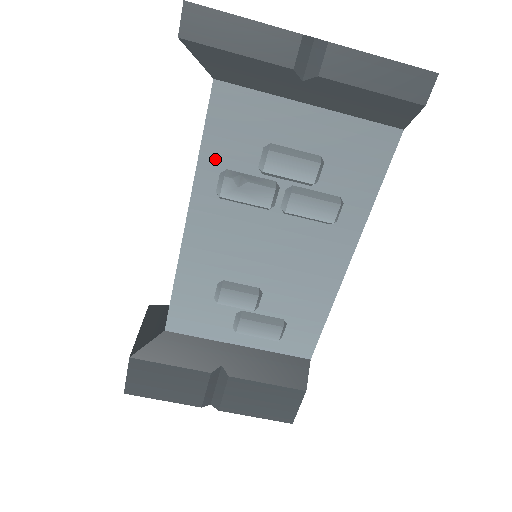
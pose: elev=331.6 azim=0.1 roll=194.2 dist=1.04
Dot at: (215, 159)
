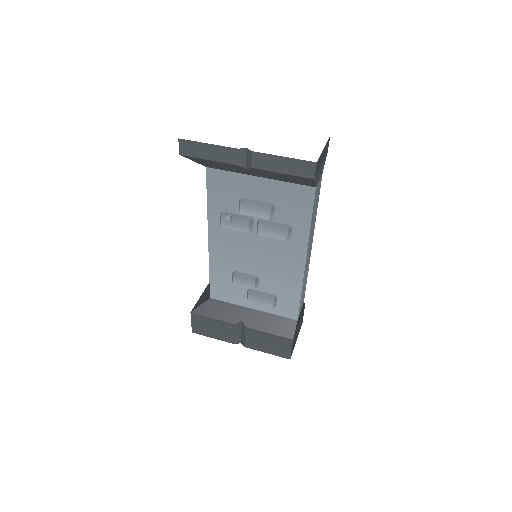
Dot at: (216, 206)
